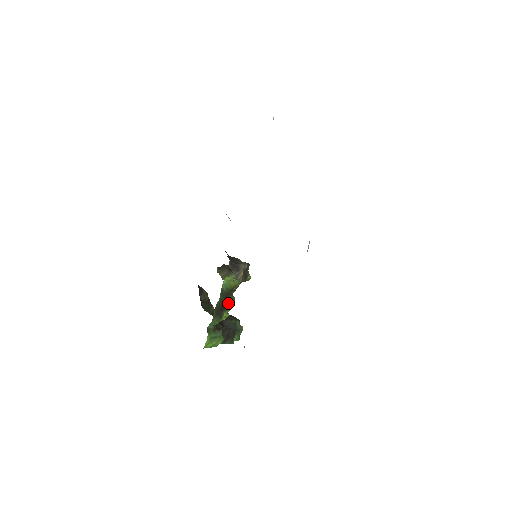
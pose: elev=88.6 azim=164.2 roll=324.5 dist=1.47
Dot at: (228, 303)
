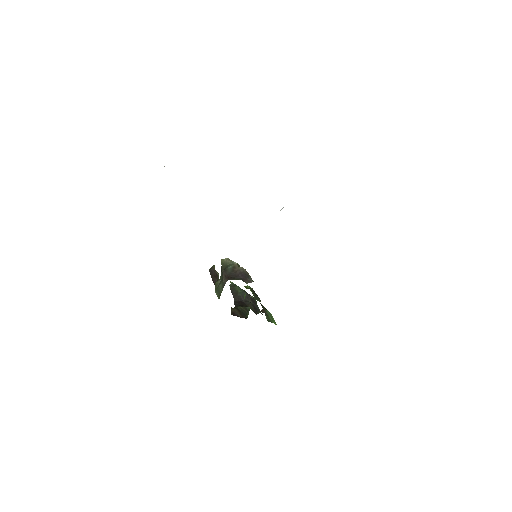
Dot at: (256, 295)
